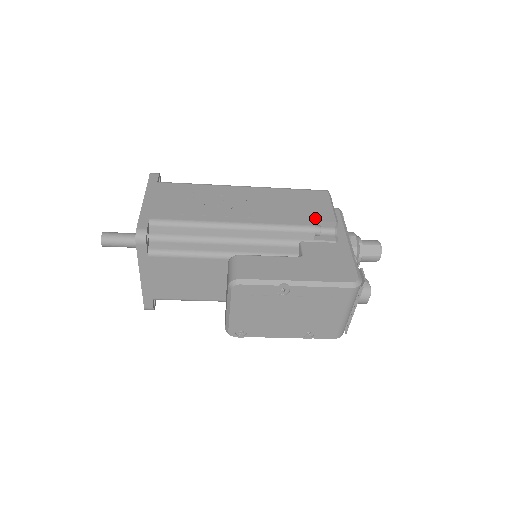
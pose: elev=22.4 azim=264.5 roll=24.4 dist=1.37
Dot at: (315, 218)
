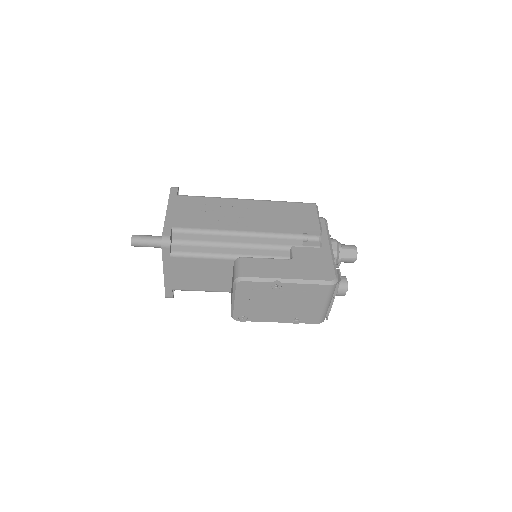
Dot at: (304, 228)
